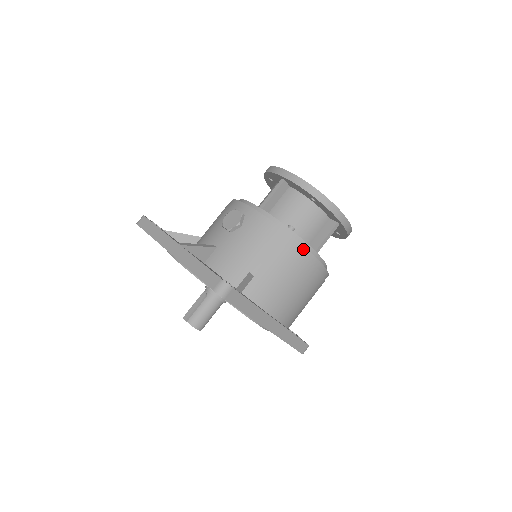
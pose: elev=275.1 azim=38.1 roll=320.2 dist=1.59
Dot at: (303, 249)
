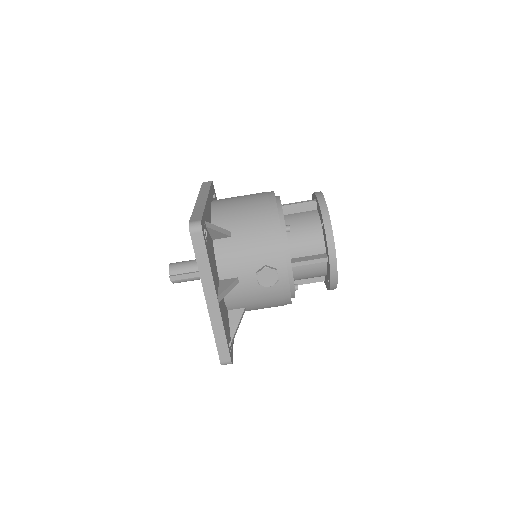
Dot at: occluded
